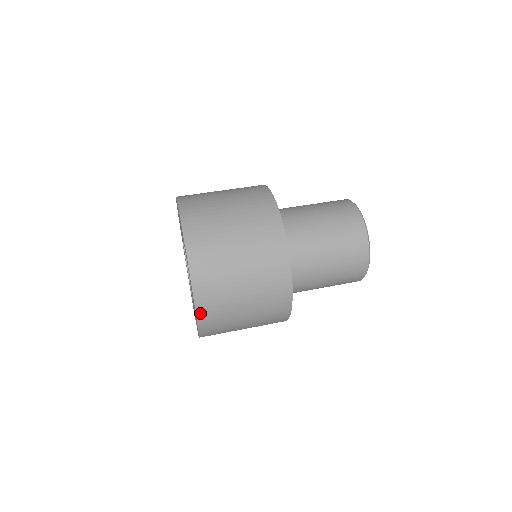
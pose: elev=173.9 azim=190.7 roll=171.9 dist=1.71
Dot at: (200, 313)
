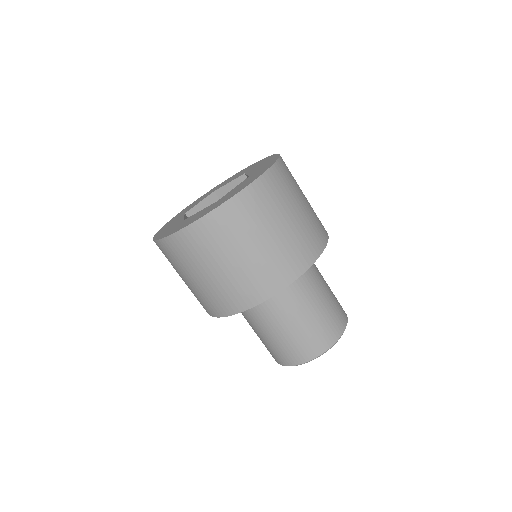
Dot at: (223, 209)
